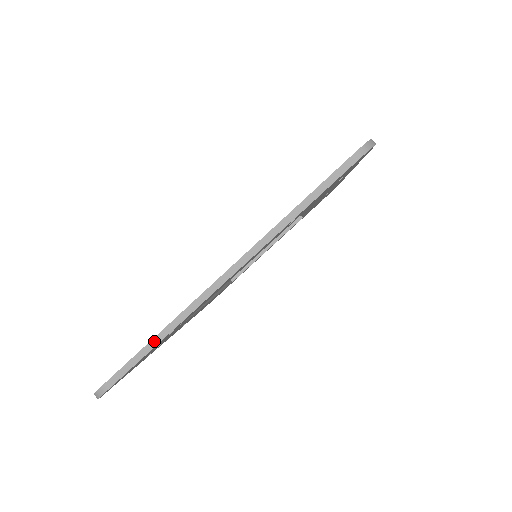
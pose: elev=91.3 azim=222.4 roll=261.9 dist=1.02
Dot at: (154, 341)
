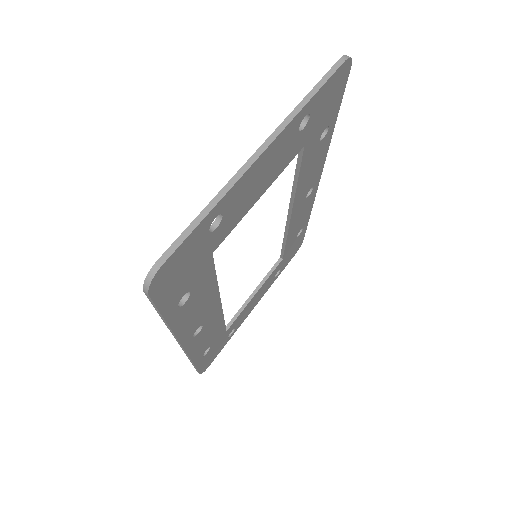
Dot at: (205, 211)
